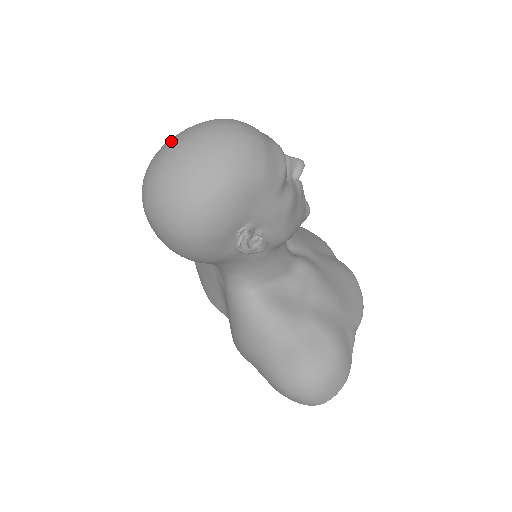
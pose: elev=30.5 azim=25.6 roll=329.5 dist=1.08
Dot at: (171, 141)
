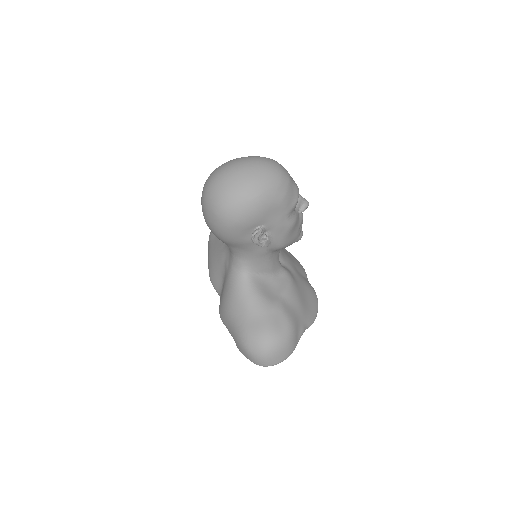
Dot at: (235, 160)
